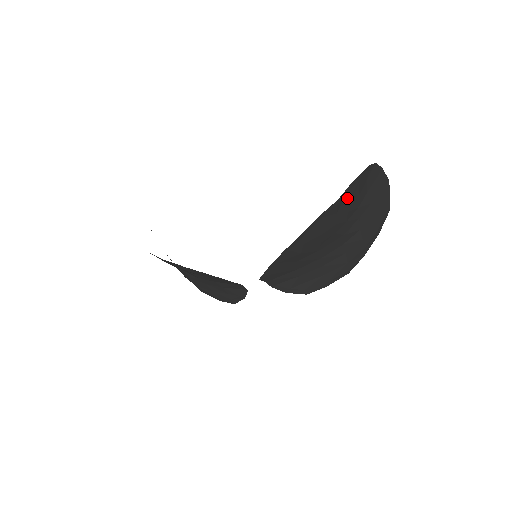
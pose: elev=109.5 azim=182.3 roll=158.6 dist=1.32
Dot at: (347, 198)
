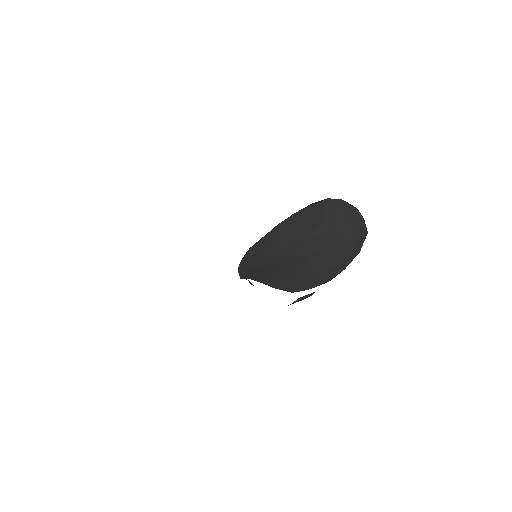
Dot at: (282, 233)
